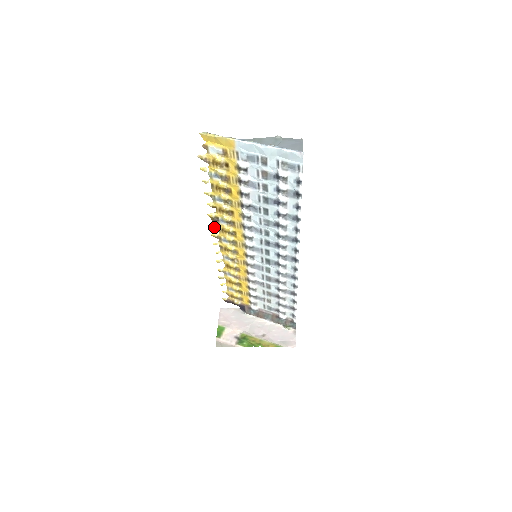
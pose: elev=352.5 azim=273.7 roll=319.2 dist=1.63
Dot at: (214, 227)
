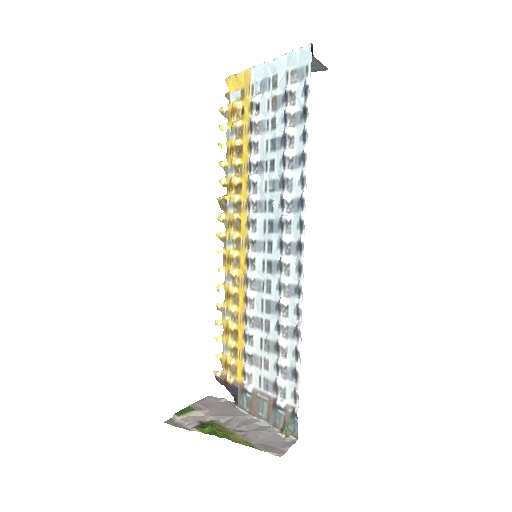
Dot at: (222, 221)
